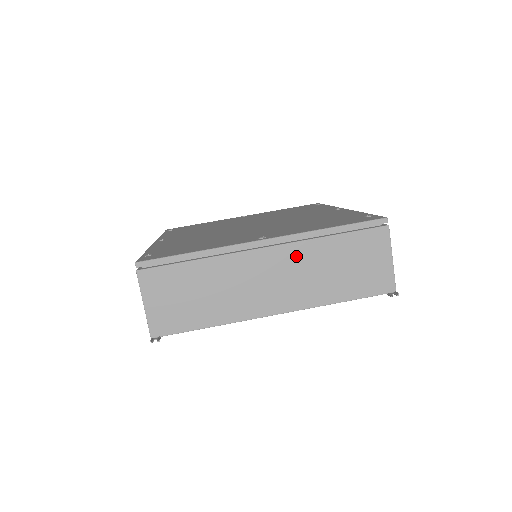
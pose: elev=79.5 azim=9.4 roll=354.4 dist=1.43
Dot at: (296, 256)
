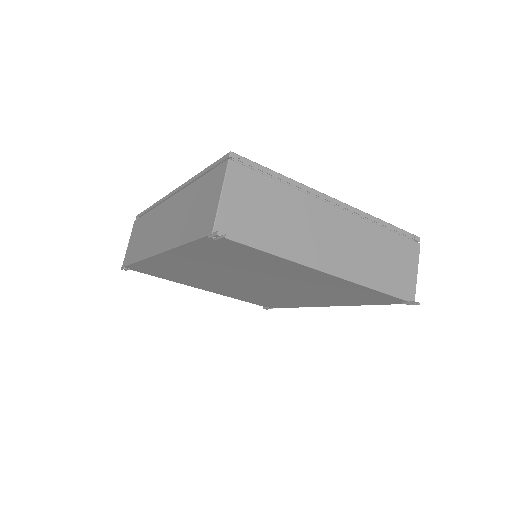
Dot at: (357, 229)
